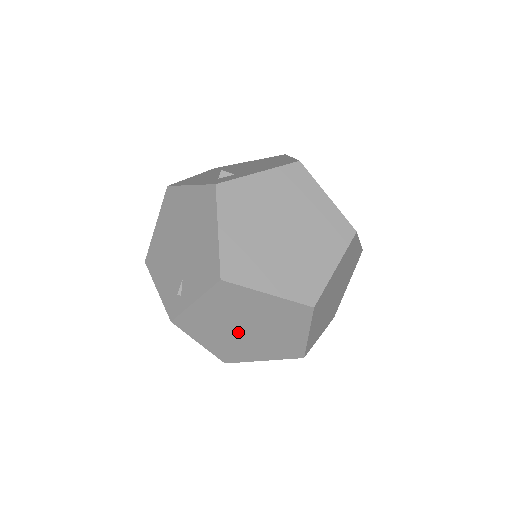
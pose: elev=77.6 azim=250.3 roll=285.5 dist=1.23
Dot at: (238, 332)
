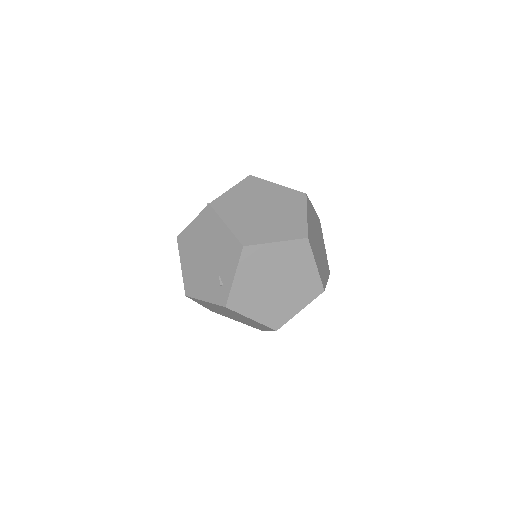
Dot at: (272, 291)
